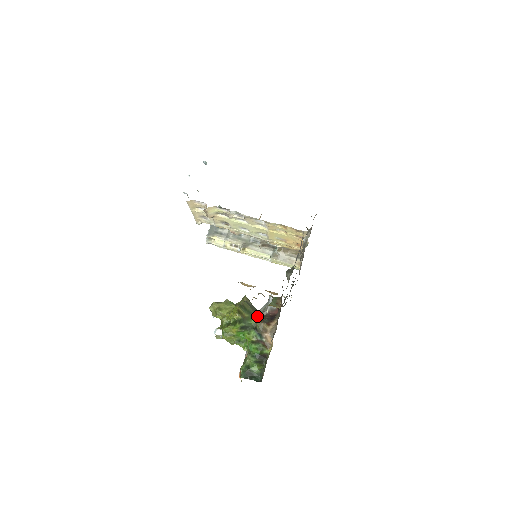
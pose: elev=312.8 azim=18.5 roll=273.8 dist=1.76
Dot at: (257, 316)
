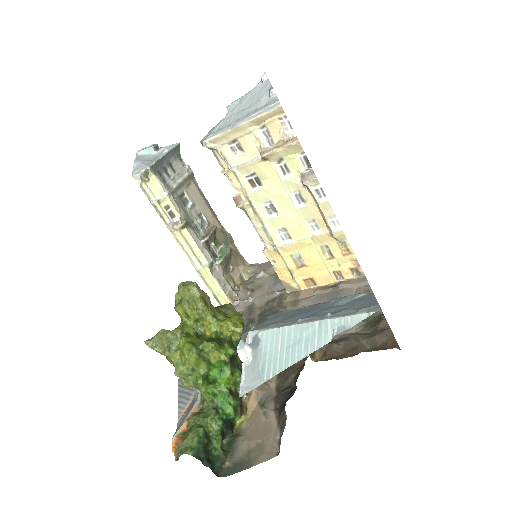
Dot at: occluded
